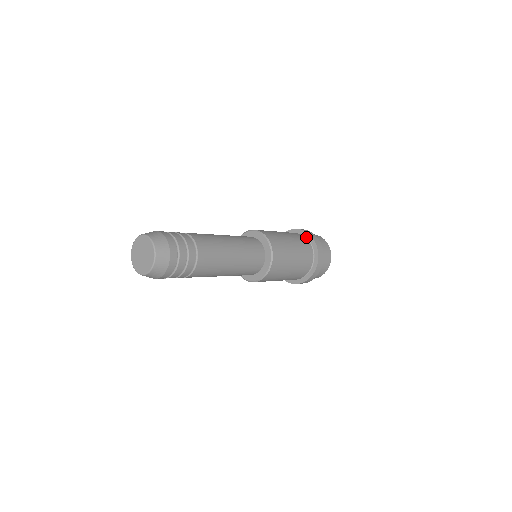
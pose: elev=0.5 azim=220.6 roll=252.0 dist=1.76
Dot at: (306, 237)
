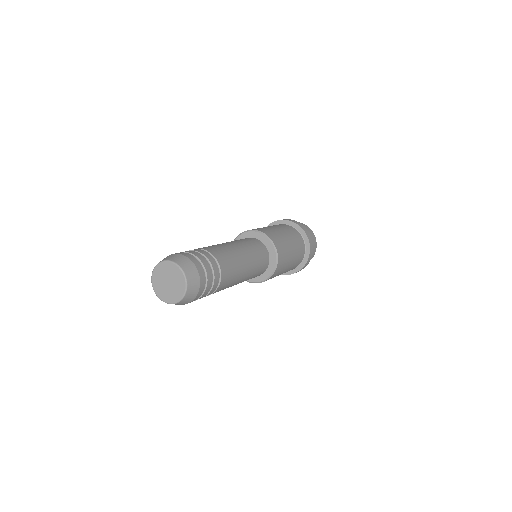
Dot at: (294, 228)
